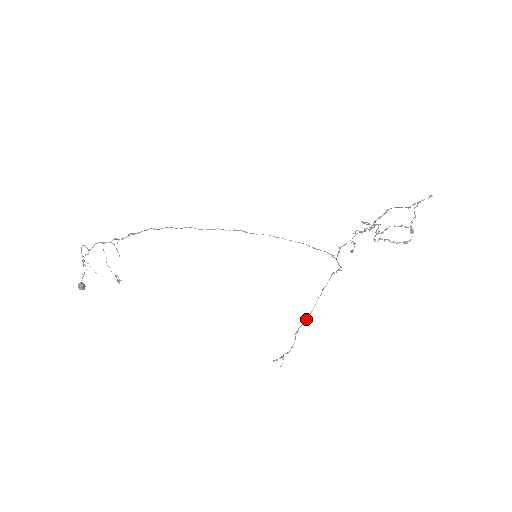
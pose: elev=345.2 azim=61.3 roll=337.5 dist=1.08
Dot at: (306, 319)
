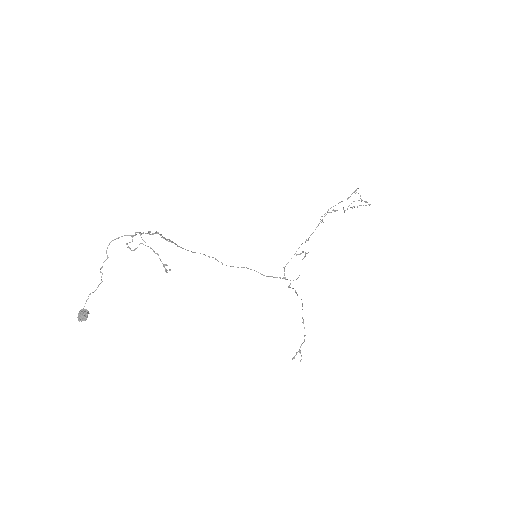
Dot at: occluded
